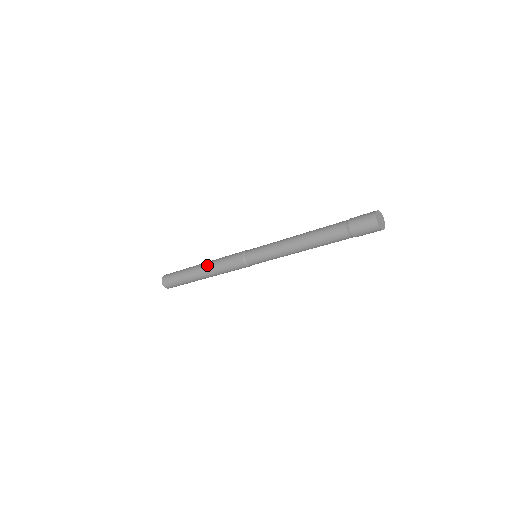
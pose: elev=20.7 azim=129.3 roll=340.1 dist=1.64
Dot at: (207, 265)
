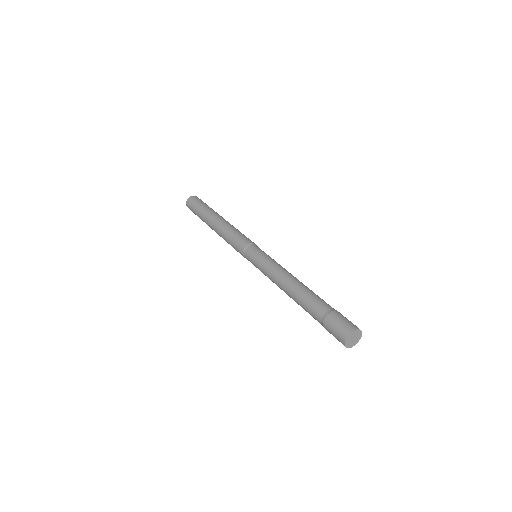
Dot at: (221, 223)
